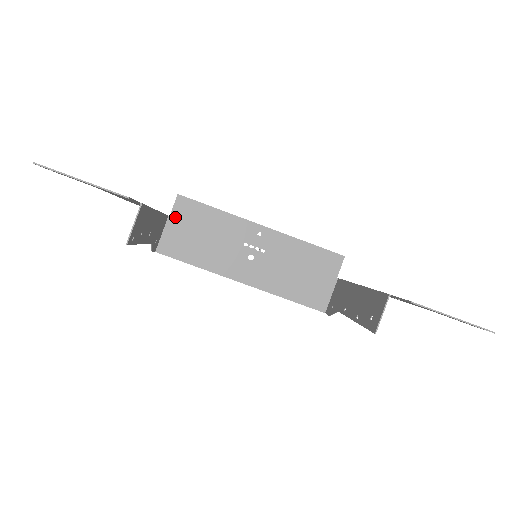
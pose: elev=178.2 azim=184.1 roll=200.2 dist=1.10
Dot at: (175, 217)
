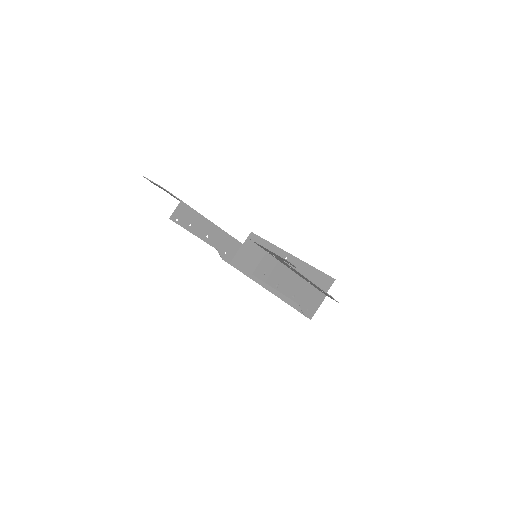
Dot at: (245, 245)
